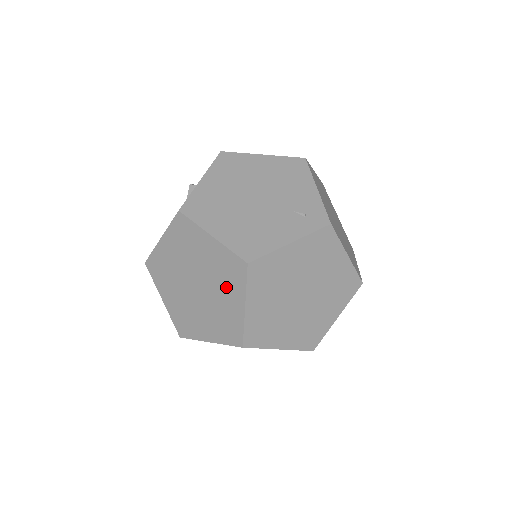
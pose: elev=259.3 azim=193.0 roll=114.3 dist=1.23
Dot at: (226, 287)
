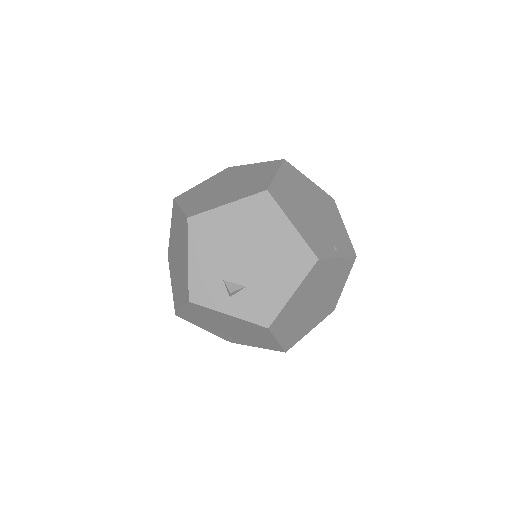
Dot at: occluded
